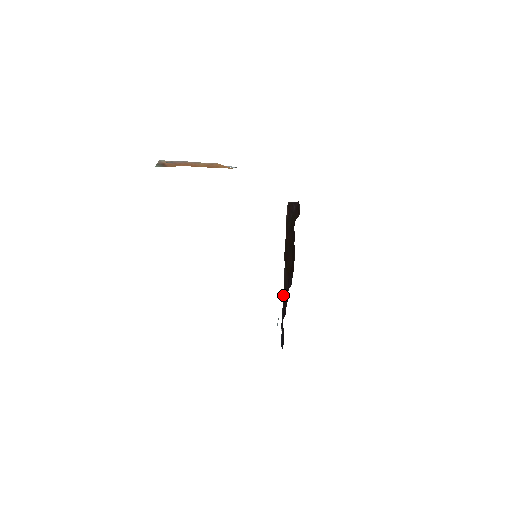
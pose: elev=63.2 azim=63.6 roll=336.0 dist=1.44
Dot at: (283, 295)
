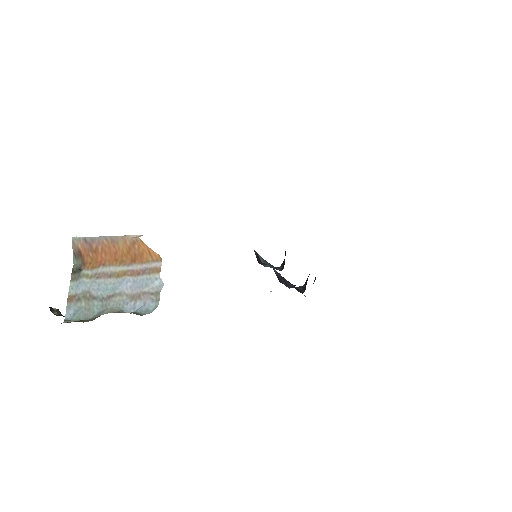
Dot at: occluded
